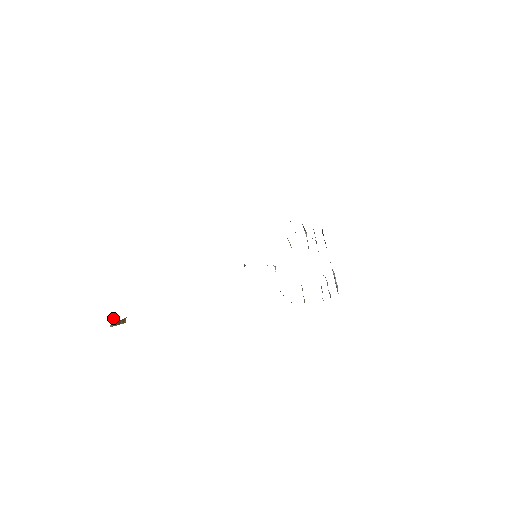
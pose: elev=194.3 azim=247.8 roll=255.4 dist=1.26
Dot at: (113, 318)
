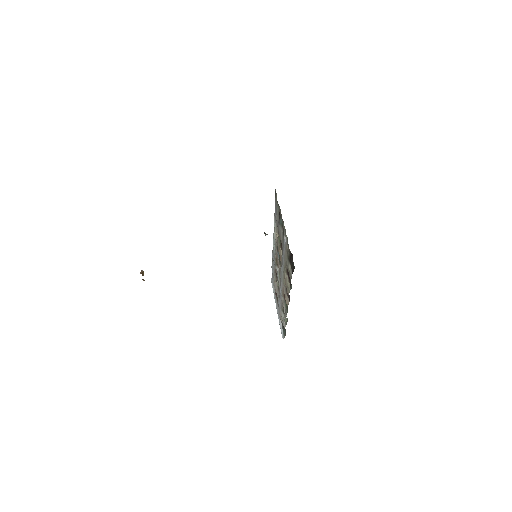
Dot at: (142, 270)
